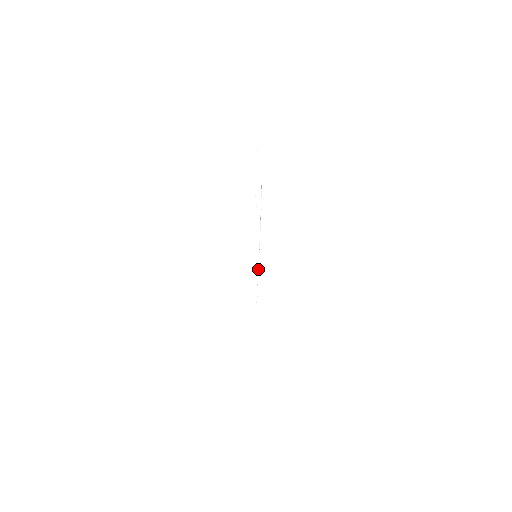
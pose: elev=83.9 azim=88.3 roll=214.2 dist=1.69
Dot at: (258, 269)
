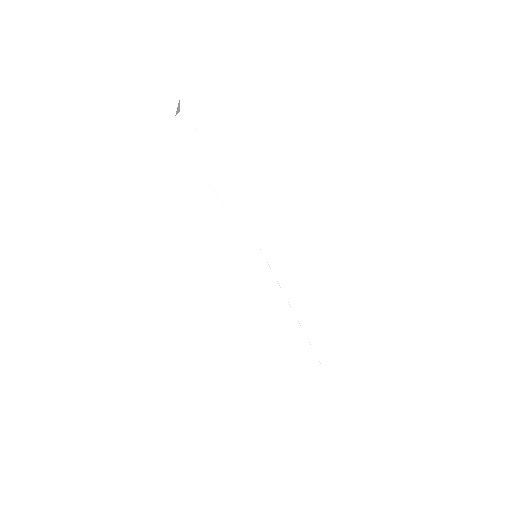
Dot at: occluded
